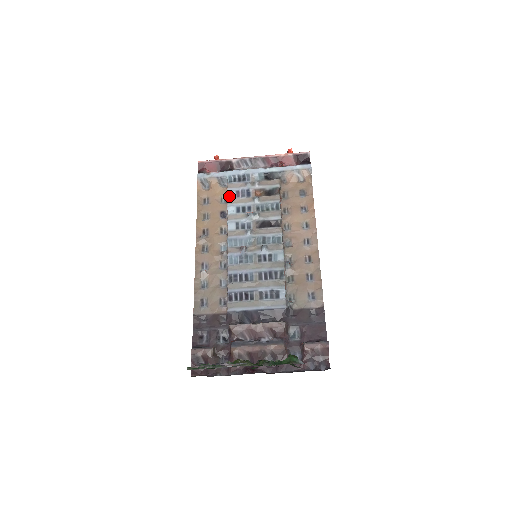
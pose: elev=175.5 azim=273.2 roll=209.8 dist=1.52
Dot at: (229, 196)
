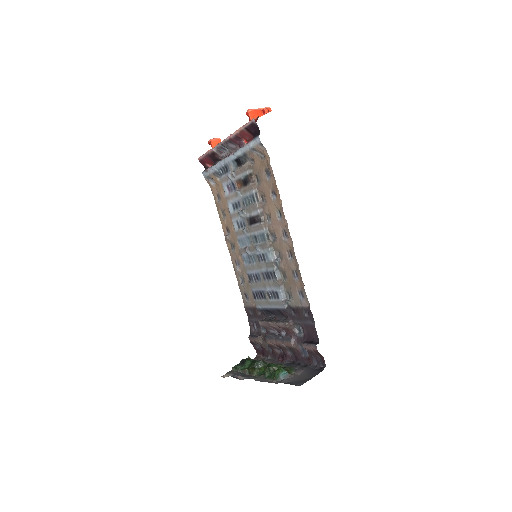
Dot at: (225, 192)
